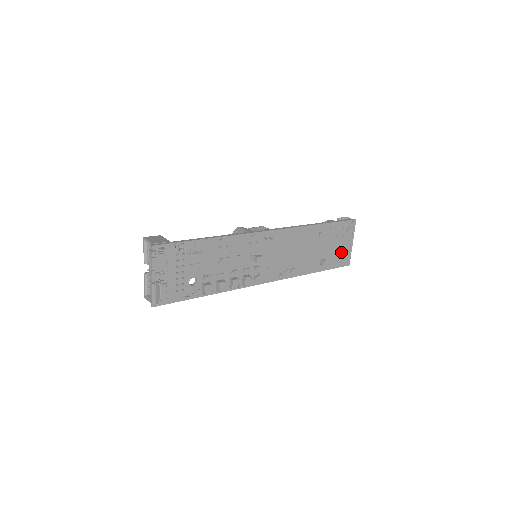
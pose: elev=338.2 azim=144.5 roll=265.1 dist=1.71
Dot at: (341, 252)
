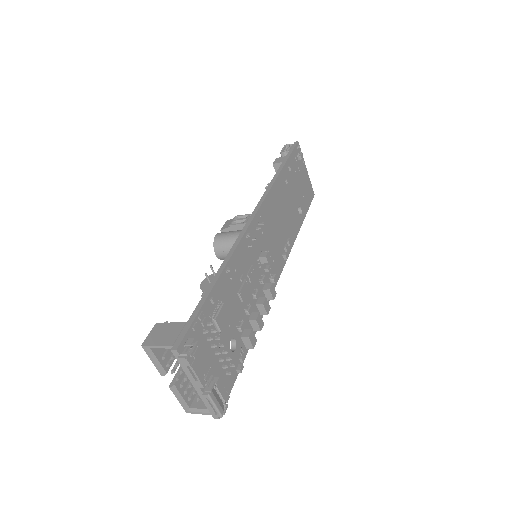
Dot at: (305, 187)
